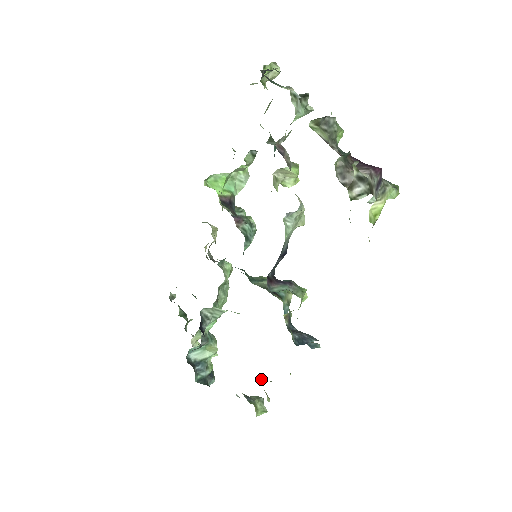
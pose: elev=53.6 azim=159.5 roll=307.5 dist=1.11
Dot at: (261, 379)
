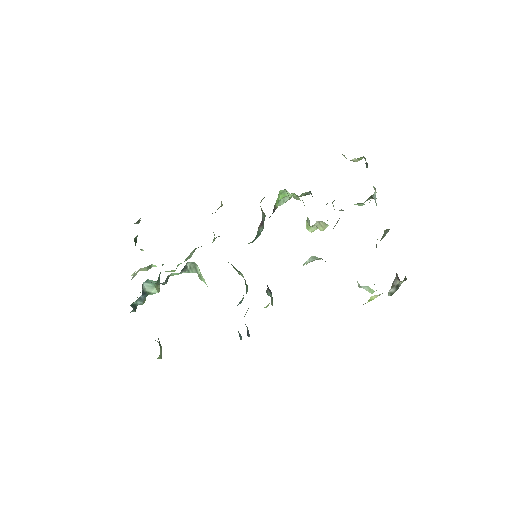
Dot at: occluded
